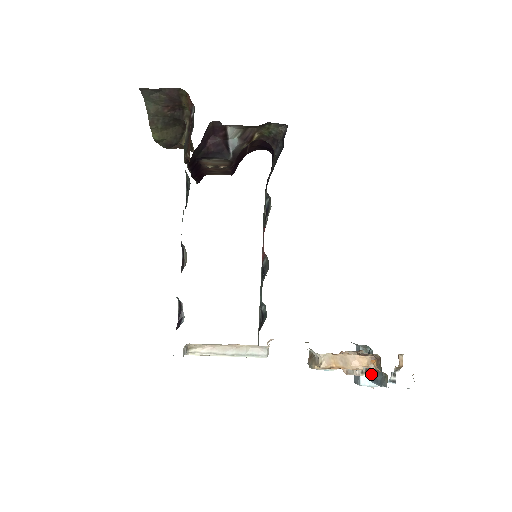
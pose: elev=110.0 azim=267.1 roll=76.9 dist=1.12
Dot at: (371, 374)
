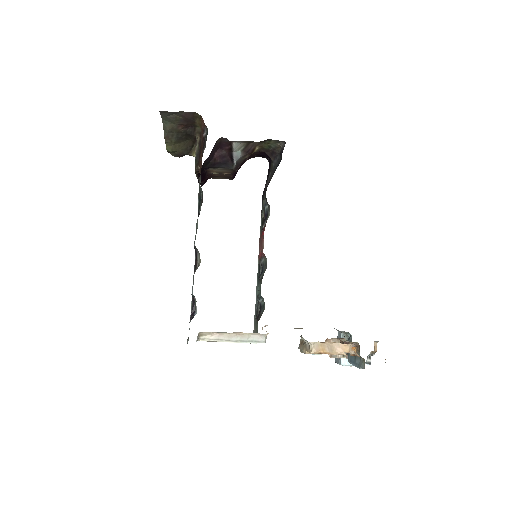
Dot at: (351, 358)
